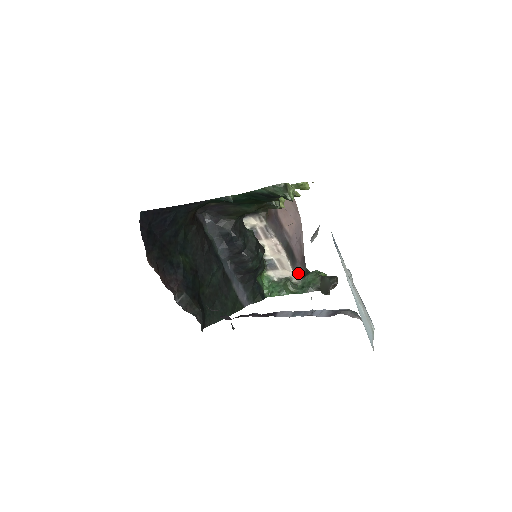
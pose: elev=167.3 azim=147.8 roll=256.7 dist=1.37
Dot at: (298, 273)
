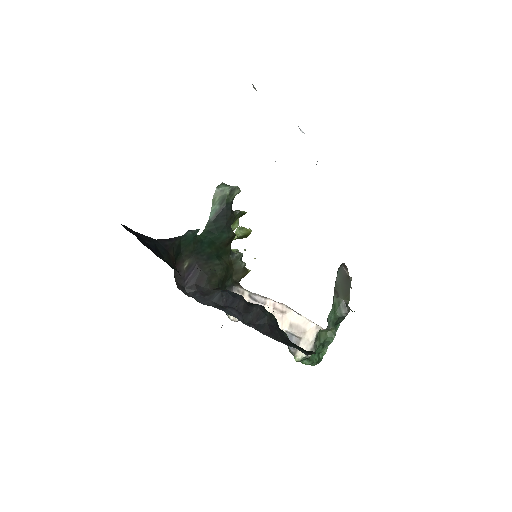
Dot at: occluded
